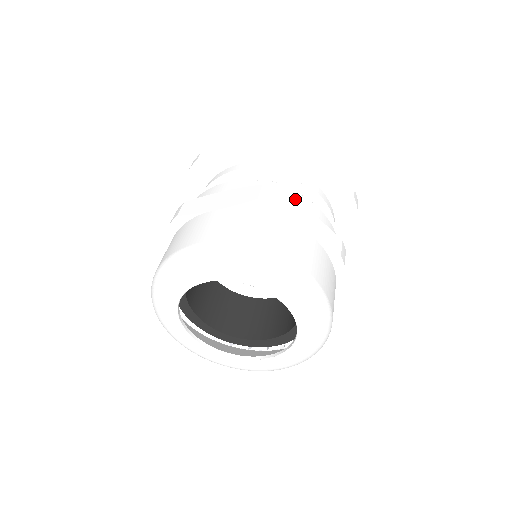
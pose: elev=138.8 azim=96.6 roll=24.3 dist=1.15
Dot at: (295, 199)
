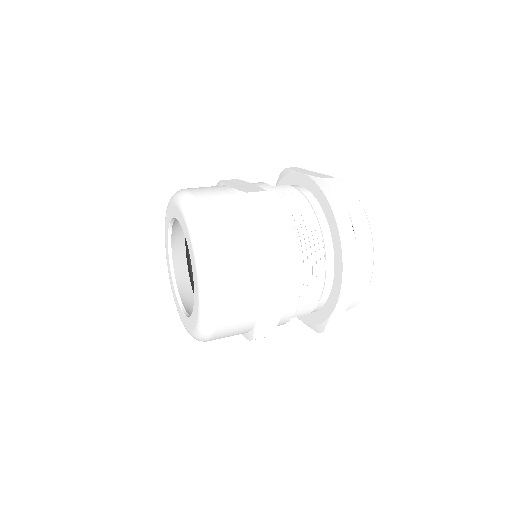
Dot at: (282, 220)
